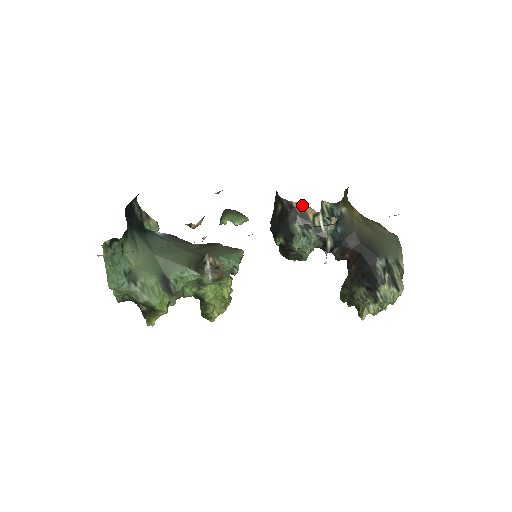
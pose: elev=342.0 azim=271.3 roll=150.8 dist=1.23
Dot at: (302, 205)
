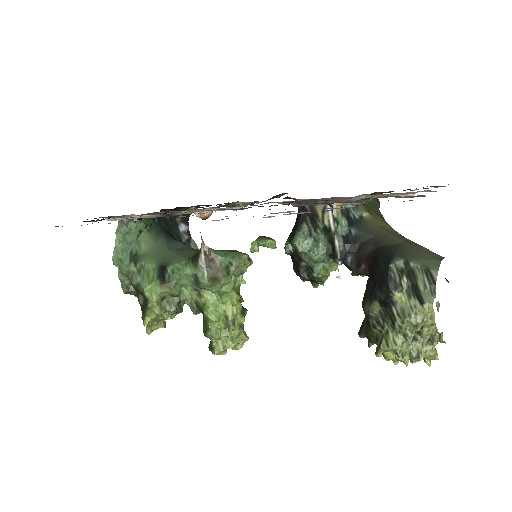
Dot at: occluded
